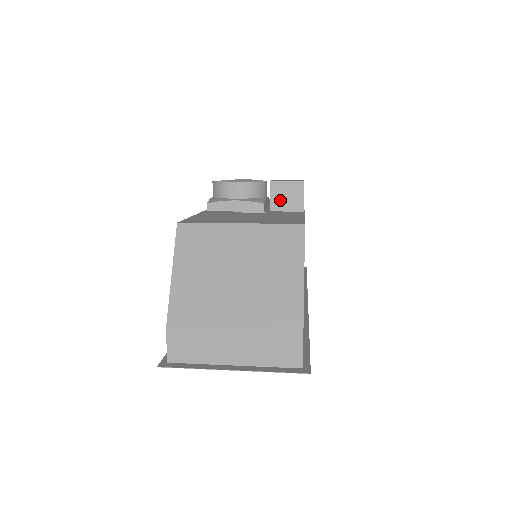
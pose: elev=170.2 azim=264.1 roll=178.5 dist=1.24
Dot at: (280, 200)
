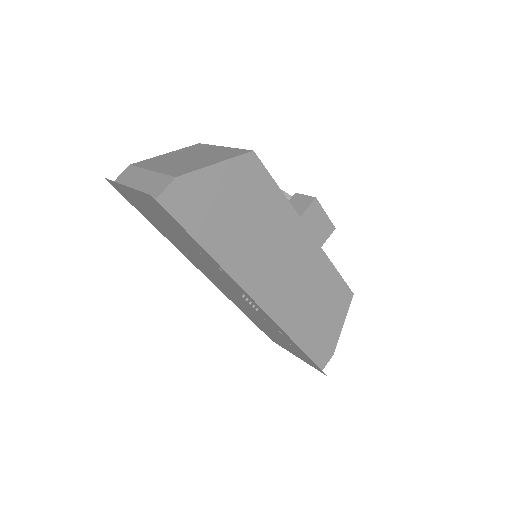
Dot at: occluded
